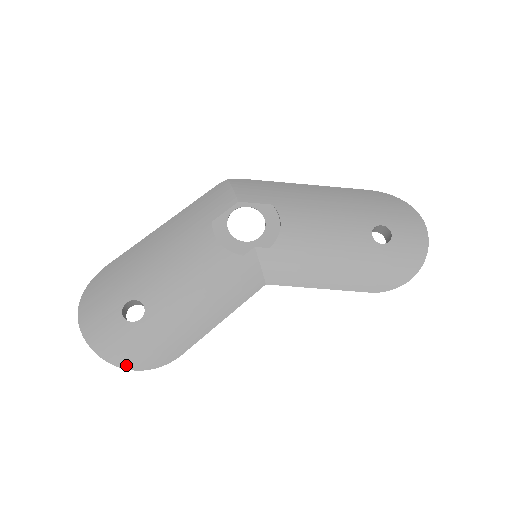
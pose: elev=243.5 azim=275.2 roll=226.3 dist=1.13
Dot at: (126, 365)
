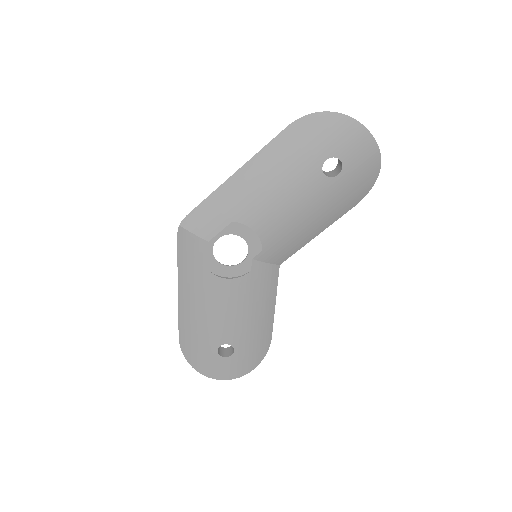
Dot at: (251, 369)
